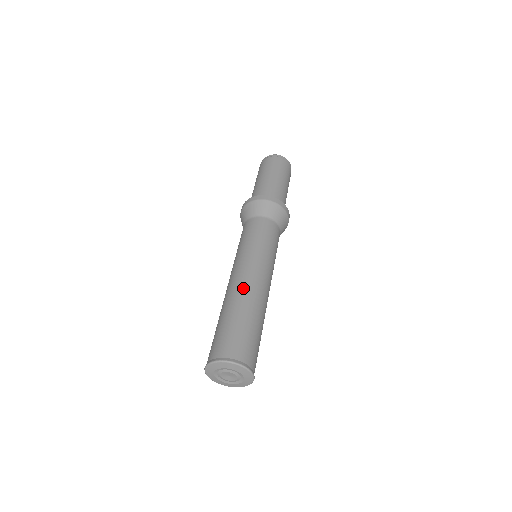
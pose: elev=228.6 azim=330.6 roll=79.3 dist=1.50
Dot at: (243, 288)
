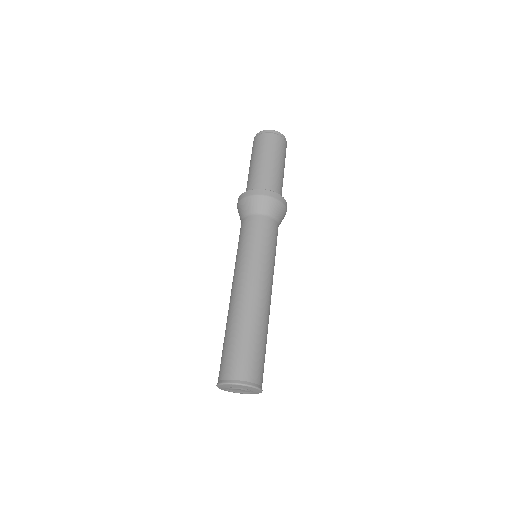
Dot at: (231, 305)
